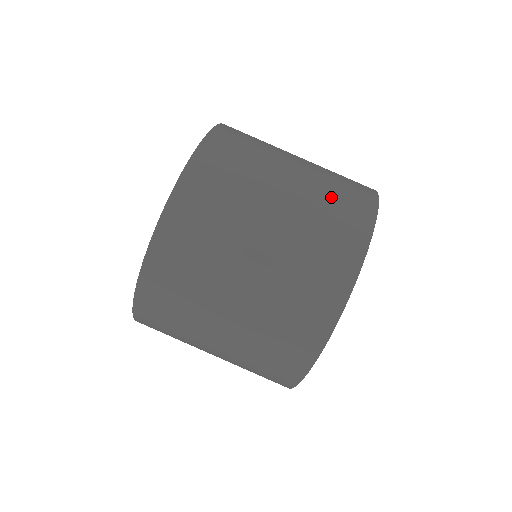
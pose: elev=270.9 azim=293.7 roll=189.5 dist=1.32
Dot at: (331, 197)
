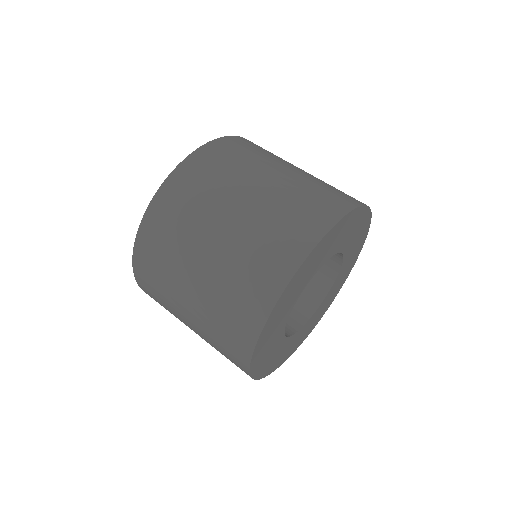
Dot at: occluded
